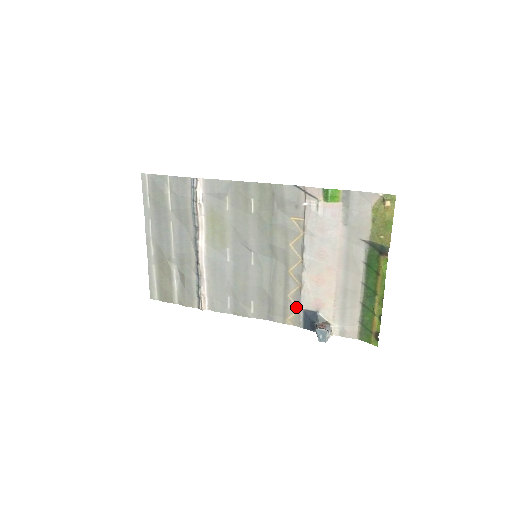
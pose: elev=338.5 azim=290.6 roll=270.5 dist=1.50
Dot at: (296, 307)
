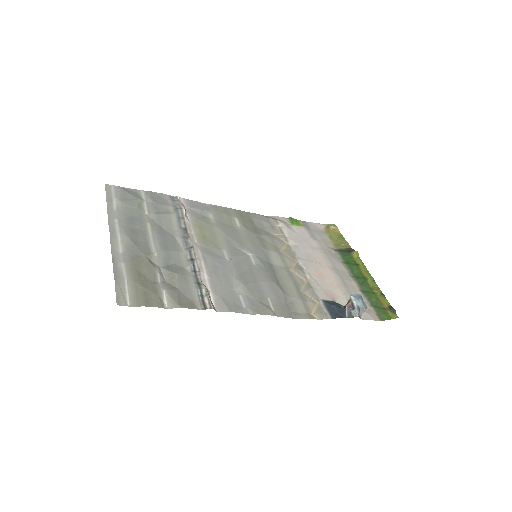
Dot at: (313, 300)
